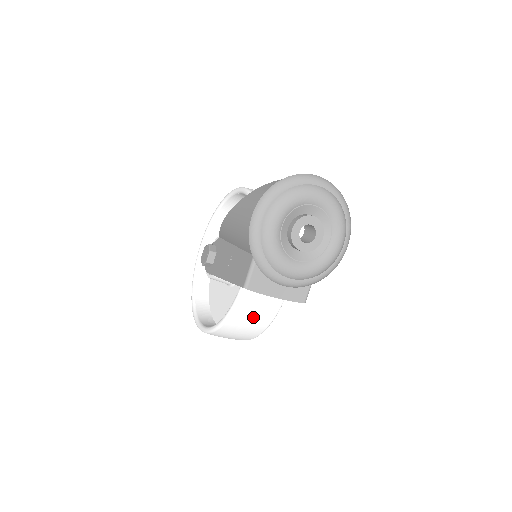
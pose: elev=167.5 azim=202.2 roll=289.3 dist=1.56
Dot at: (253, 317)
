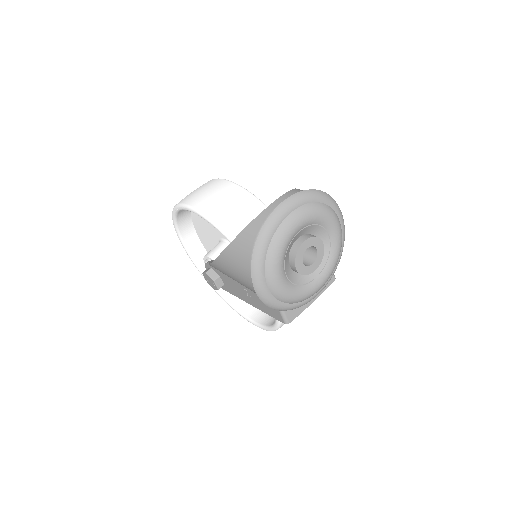
Dot at: occluded
